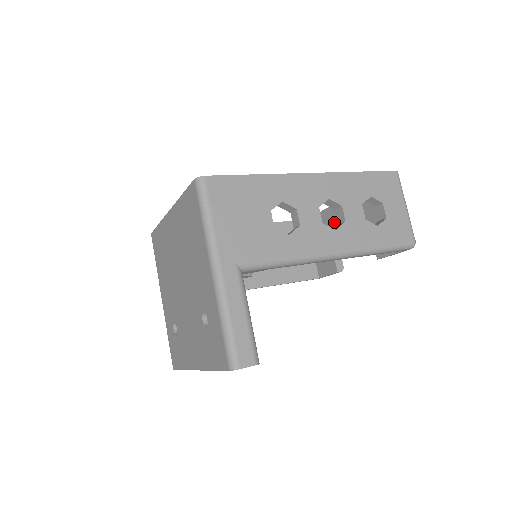
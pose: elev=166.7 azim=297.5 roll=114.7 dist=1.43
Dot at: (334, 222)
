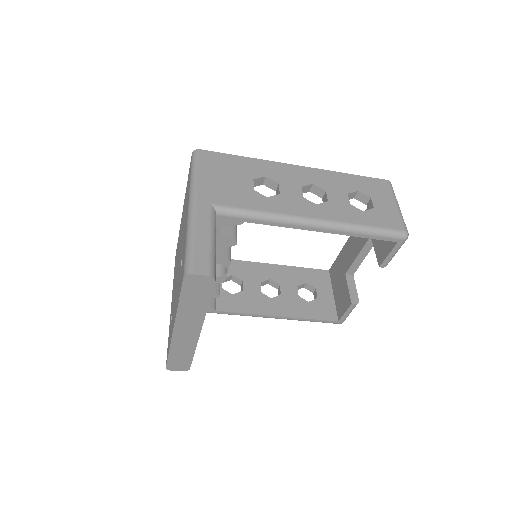
Dot at: (348, 256)
